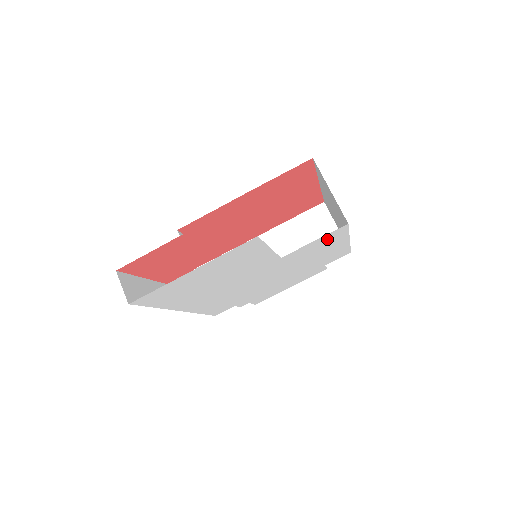
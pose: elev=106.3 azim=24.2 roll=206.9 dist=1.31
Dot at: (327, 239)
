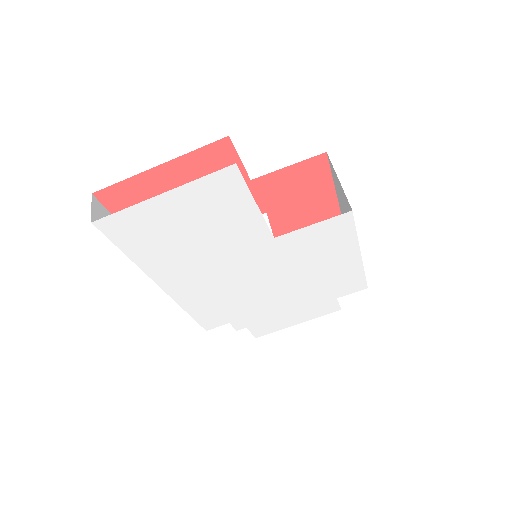
Dot at: (329, 232)
